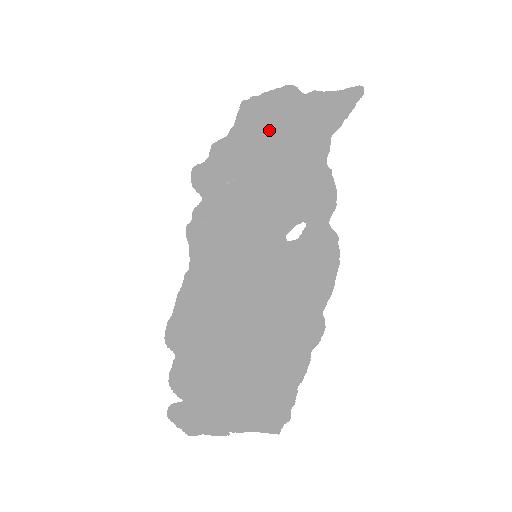
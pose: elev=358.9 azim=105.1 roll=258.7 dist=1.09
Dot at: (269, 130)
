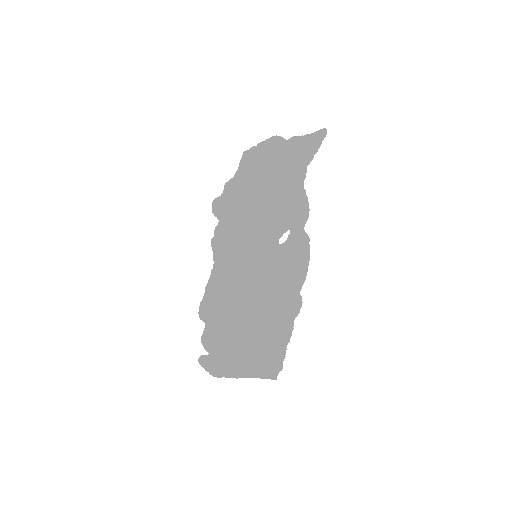
Dot at: (264, 168)
